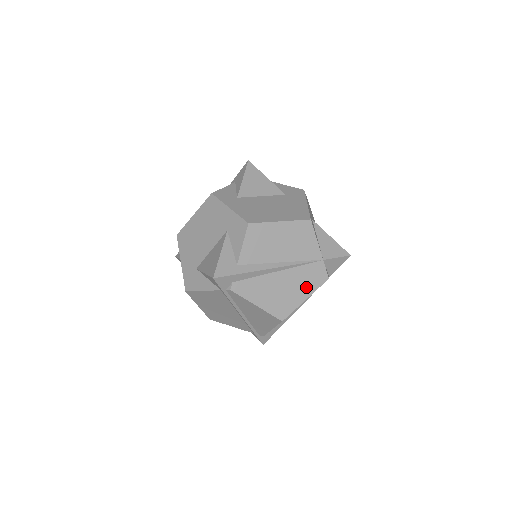
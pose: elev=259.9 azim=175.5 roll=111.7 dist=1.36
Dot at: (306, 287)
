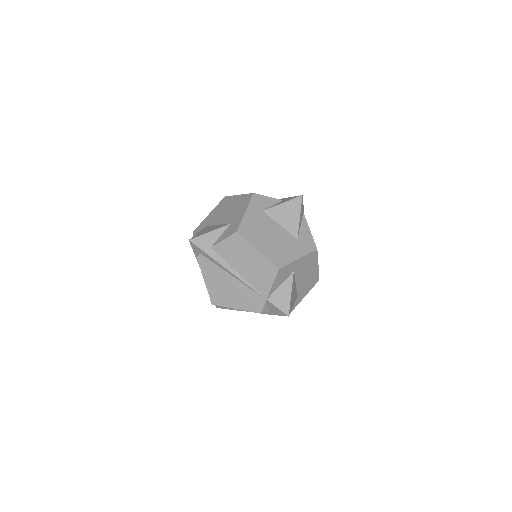
Dot at: (242, 302)
